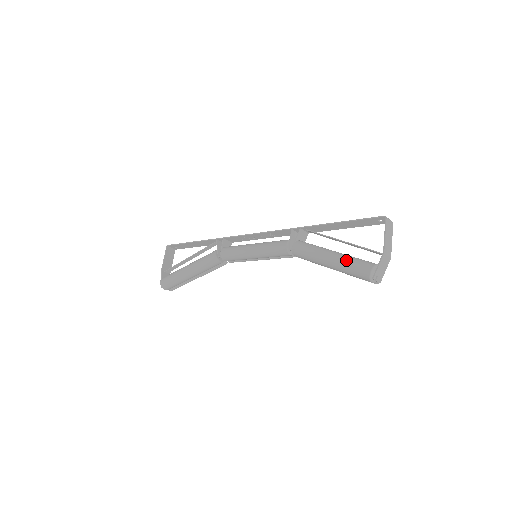
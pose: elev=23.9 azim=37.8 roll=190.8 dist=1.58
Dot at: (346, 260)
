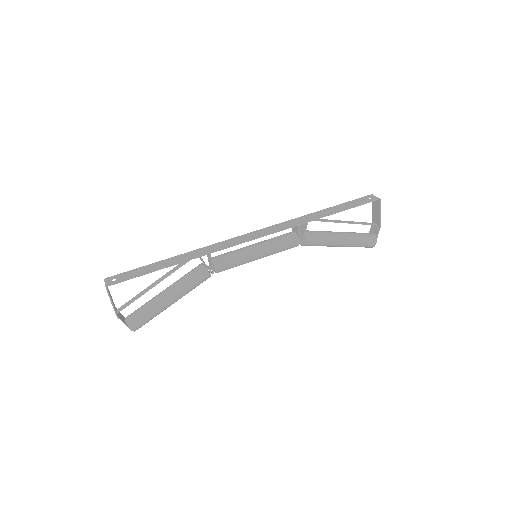
Dot at: (357, 241)
